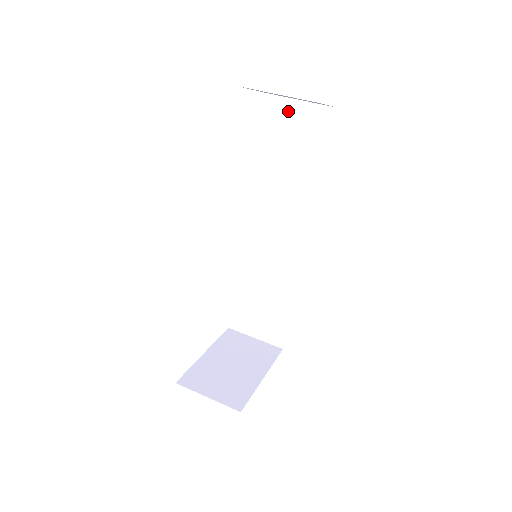
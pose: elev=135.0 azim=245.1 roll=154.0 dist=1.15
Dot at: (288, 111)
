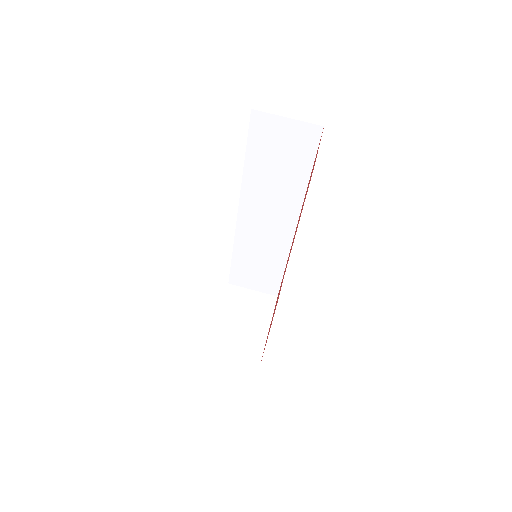
Dot at: (273, 126)
